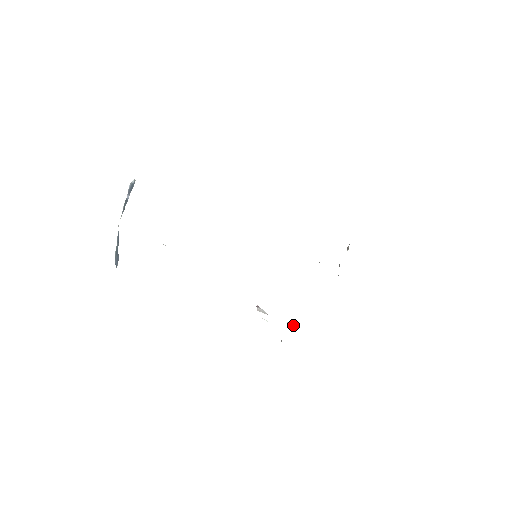
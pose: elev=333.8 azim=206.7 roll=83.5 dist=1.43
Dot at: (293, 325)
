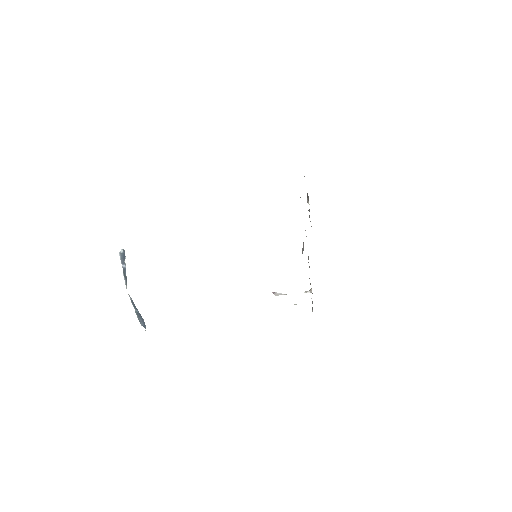
Dot at: (310, 292)
